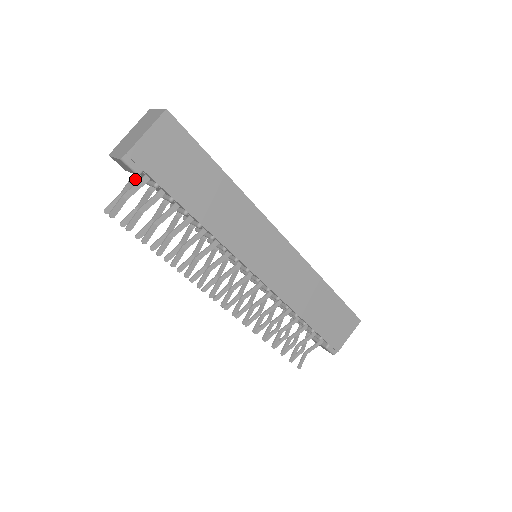
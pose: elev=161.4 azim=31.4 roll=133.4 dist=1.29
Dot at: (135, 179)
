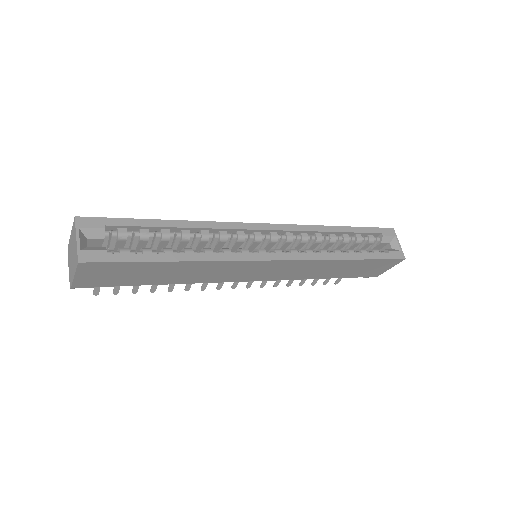
Dot at: occluded
